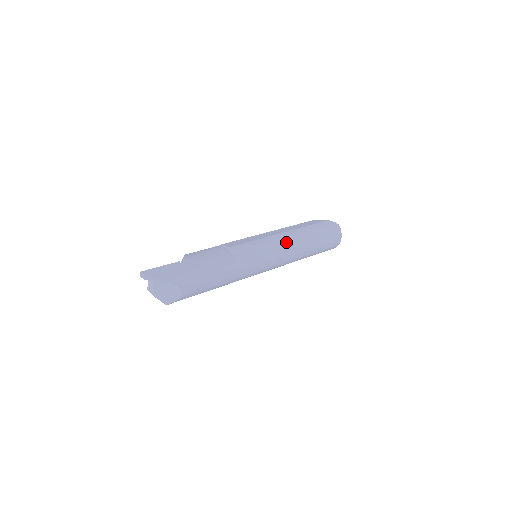
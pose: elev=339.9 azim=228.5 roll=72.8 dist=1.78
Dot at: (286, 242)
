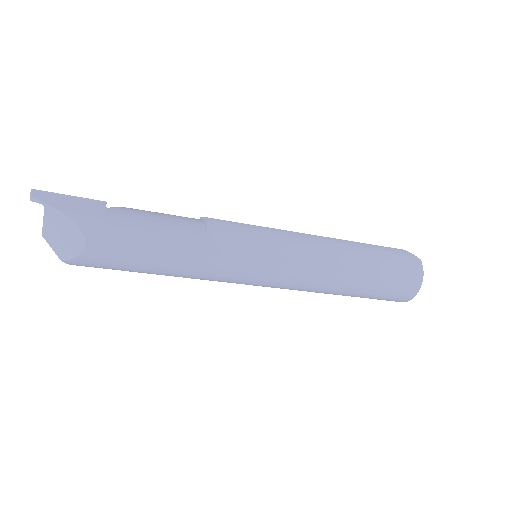
Dot at: (310, 246)
